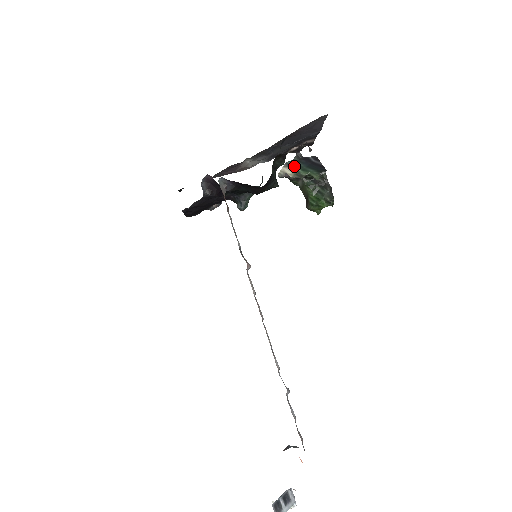
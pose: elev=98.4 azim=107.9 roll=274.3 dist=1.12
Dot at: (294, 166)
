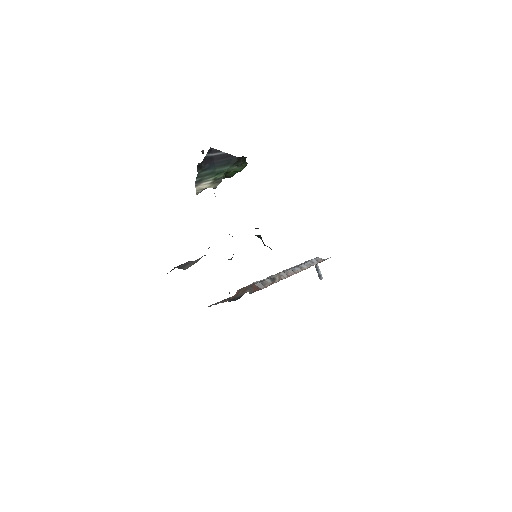
Dot at: (205, 178)
